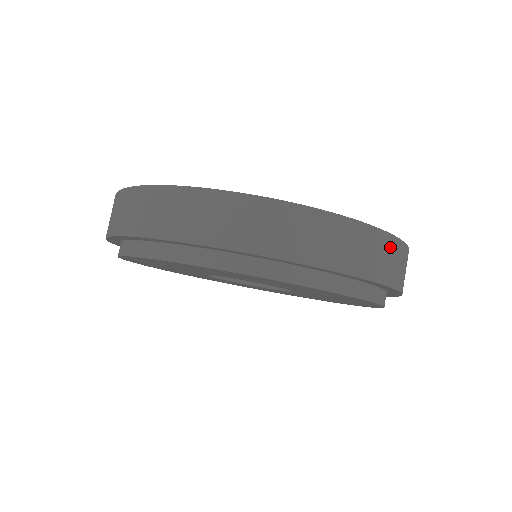
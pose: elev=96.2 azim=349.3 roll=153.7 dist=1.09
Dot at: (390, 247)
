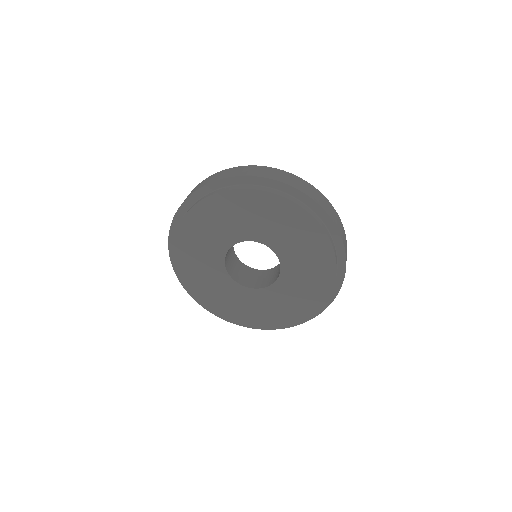
Dot at: occluded
